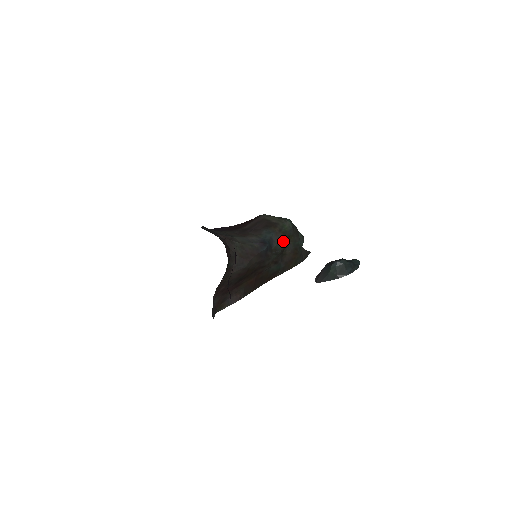
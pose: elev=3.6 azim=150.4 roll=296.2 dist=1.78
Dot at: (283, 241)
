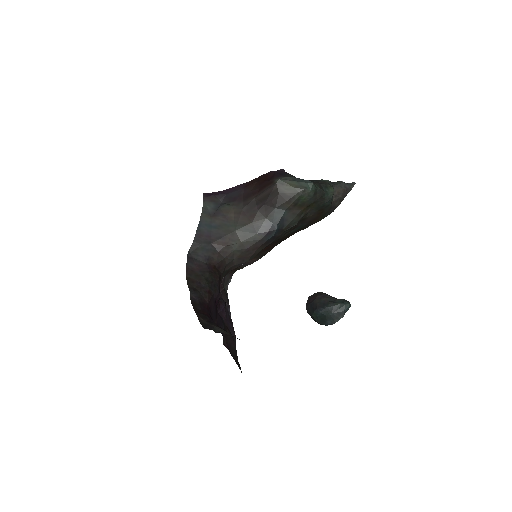
Dot at: (300, 213)
